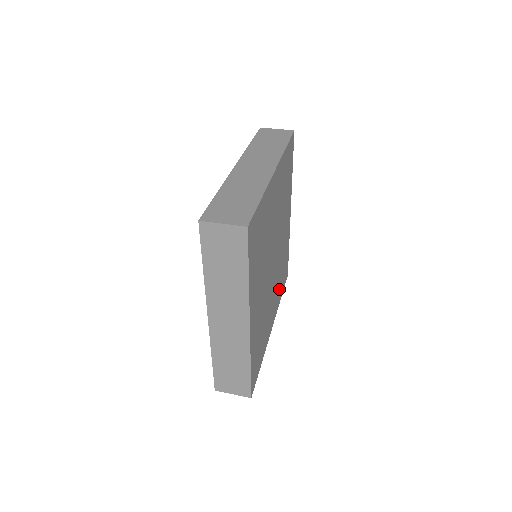
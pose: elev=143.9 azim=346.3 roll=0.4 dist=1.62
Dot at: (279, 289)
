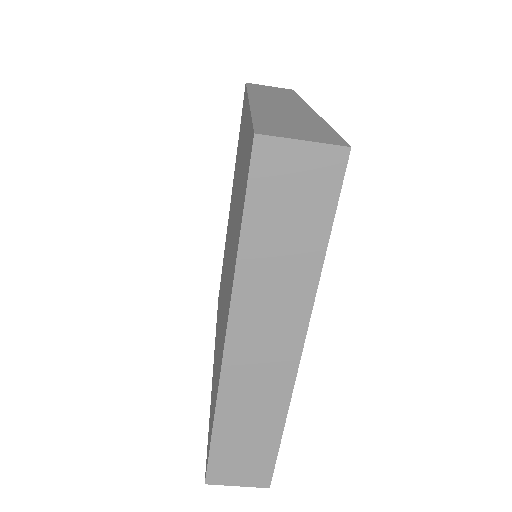
Dot at: occluded
